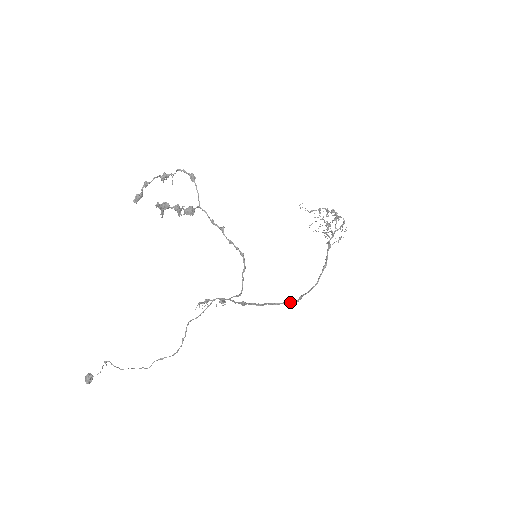
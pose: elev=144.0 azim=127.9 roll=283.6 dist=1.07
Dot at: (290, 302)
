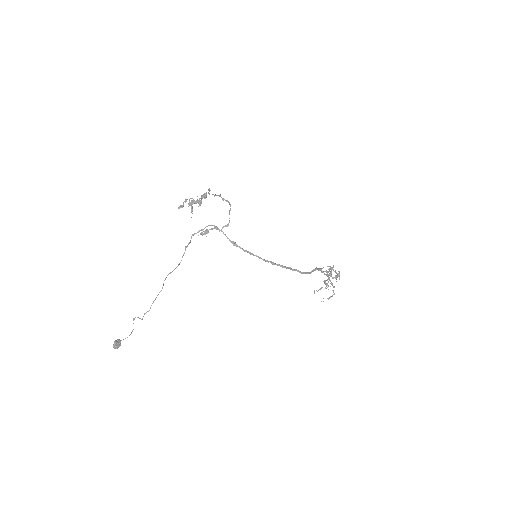
Dot at: (277, 264)
